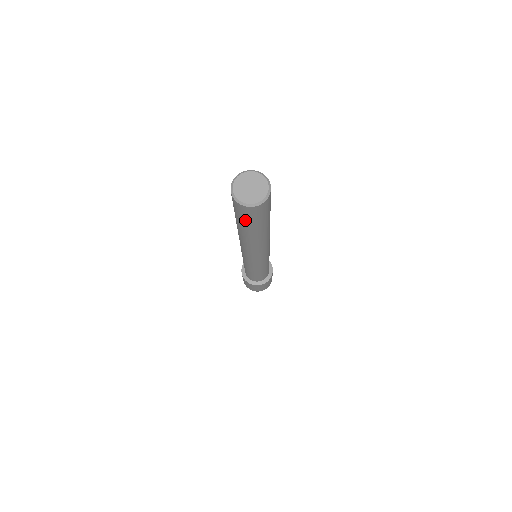
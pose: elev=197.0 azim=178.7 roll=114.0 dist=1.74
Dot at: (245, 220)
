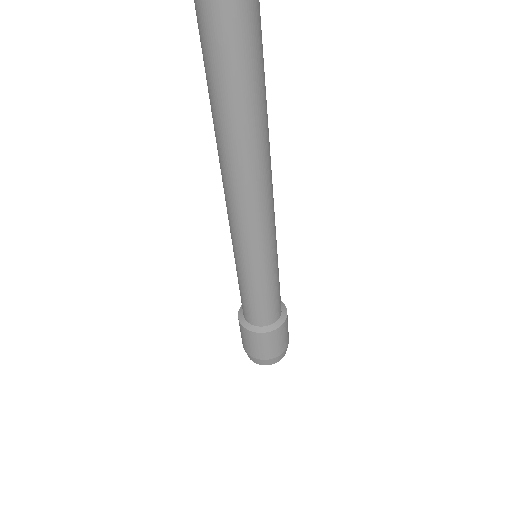
Dot at: (232, 44)
